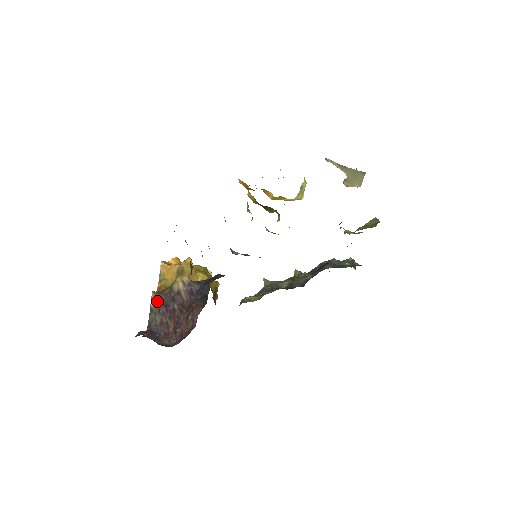
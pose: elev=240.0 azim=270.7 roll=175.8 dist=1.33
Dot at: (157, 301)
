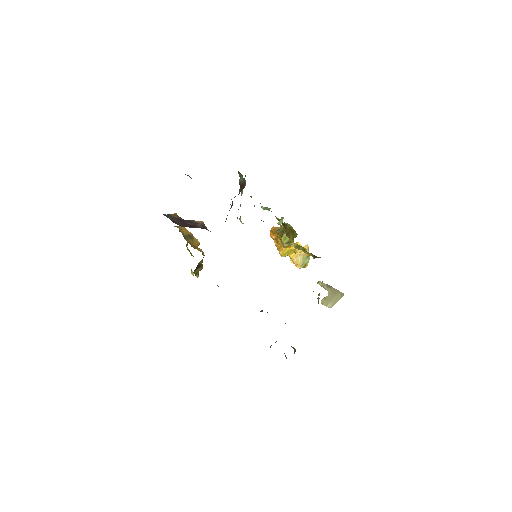
Dot at: (177, 216)
